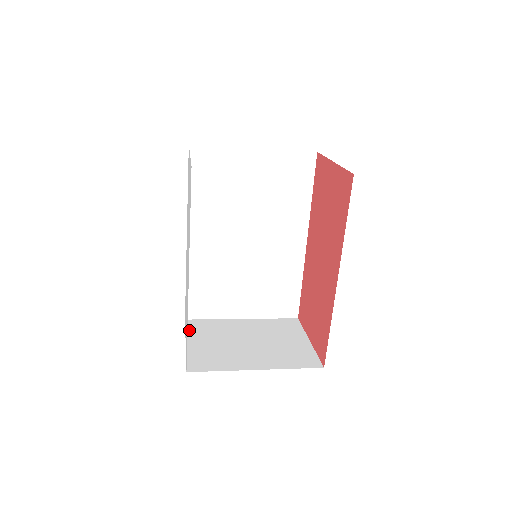
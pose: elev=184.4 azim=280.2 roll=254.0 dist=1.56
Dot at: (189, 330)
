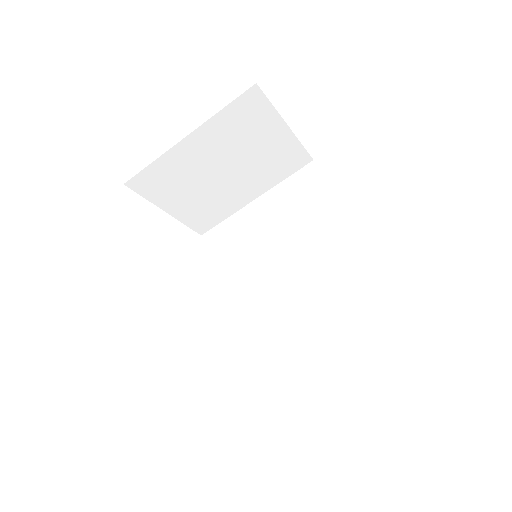
Dot at: occluded
